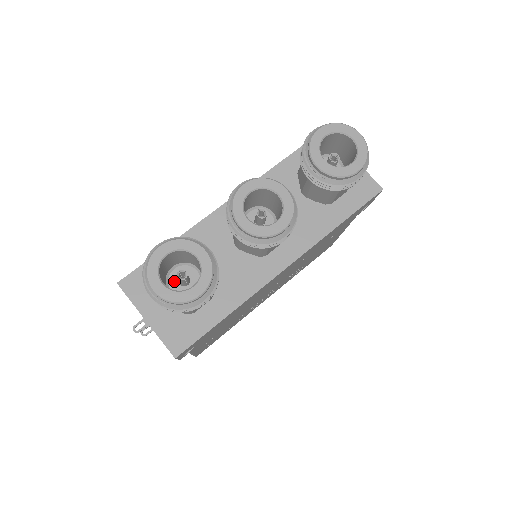
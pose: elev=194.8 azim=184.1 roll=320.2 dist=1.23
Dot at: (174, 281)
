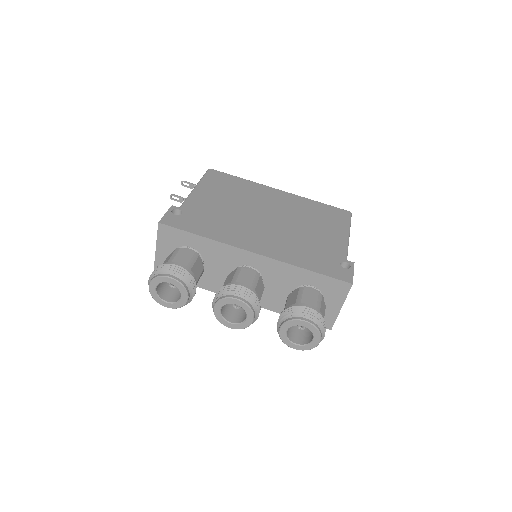
Dot at: occluded
